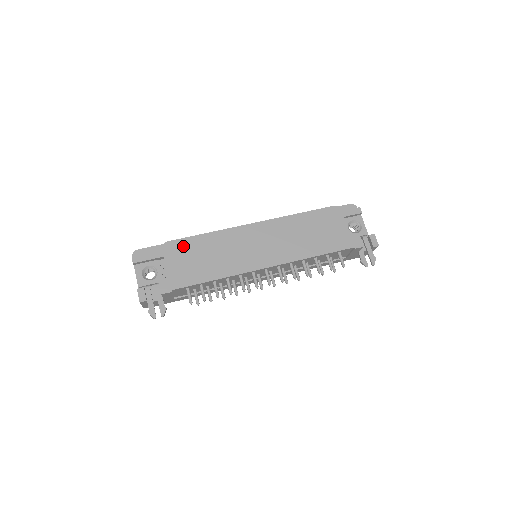
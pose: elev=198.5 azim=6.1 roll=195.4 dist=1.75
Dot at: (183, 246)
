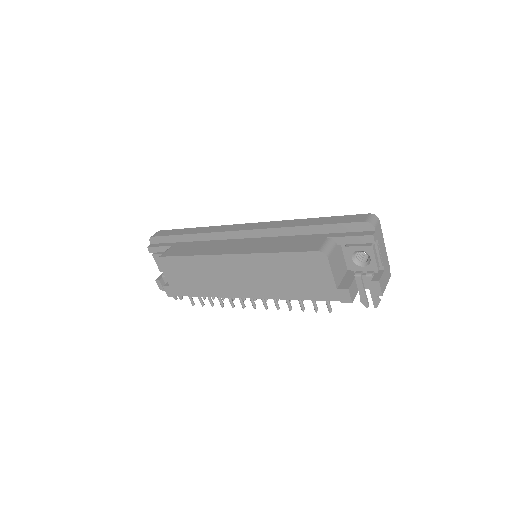
Dot at: (173, 263)
